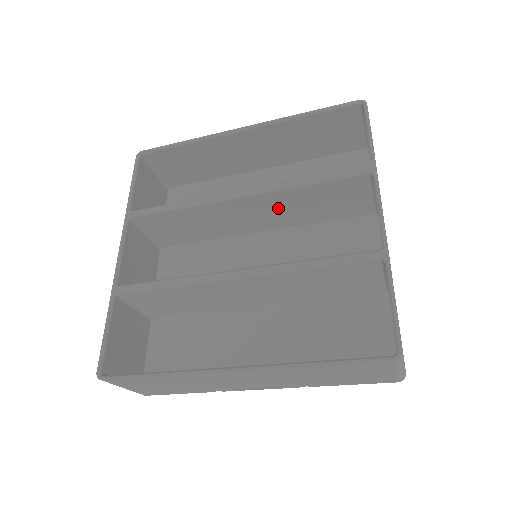
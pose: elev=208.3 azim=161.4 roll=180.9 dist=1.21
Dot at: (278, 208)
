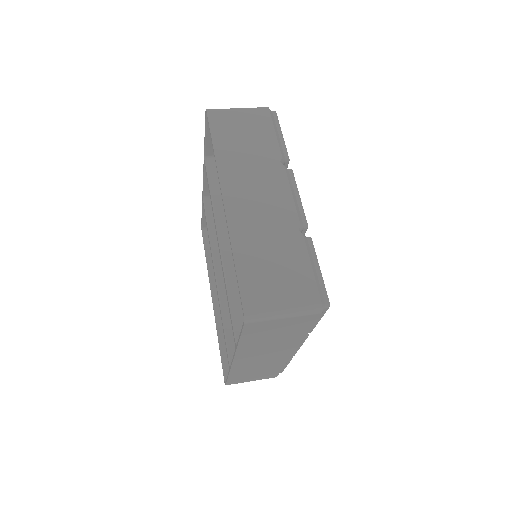
Dot at: occluded
